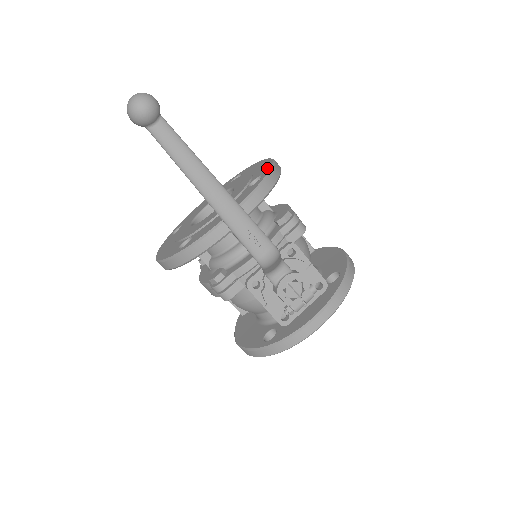
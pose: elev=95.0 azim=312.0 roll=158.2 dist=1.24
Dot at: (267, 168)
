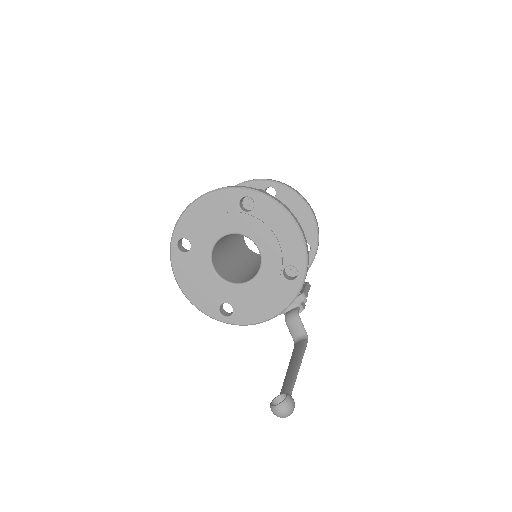
Dot at: (301, 260)
